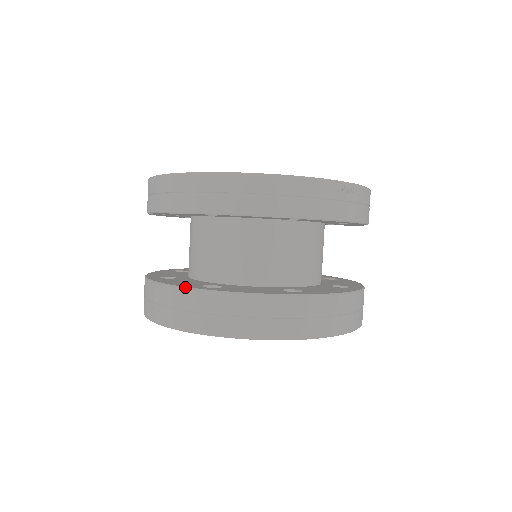
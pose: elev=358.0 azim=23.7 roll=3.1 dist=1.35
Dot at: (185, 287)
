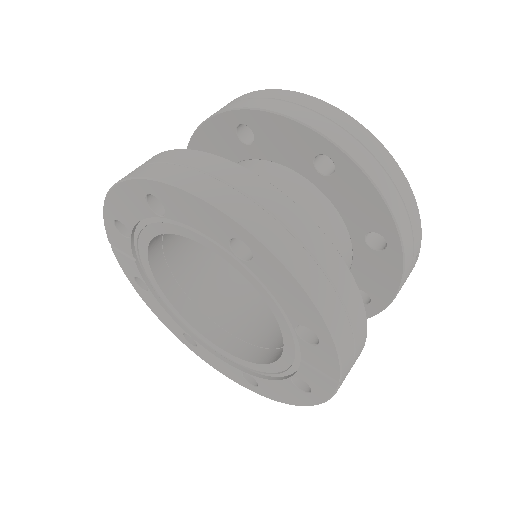
Dot at: occluded
